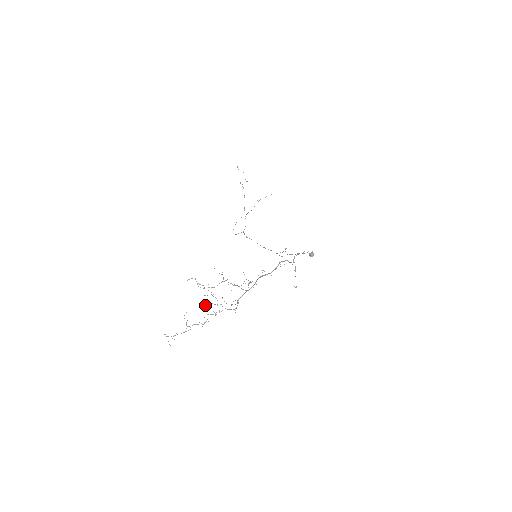
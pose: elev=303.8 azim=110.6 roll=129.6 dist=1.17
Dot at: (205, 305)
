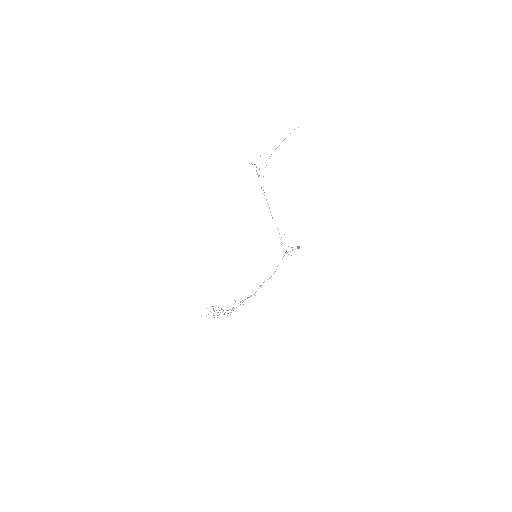
Dot at: occluded
